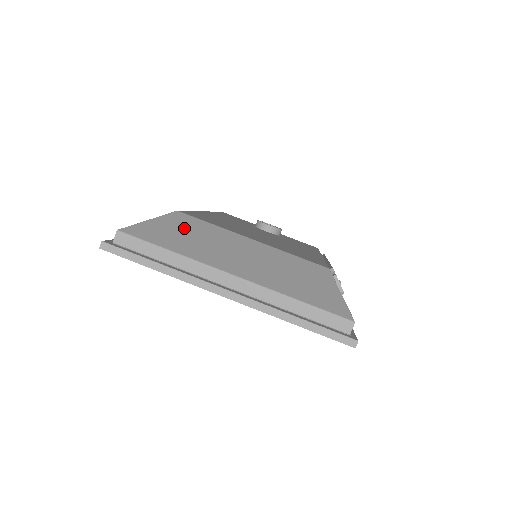
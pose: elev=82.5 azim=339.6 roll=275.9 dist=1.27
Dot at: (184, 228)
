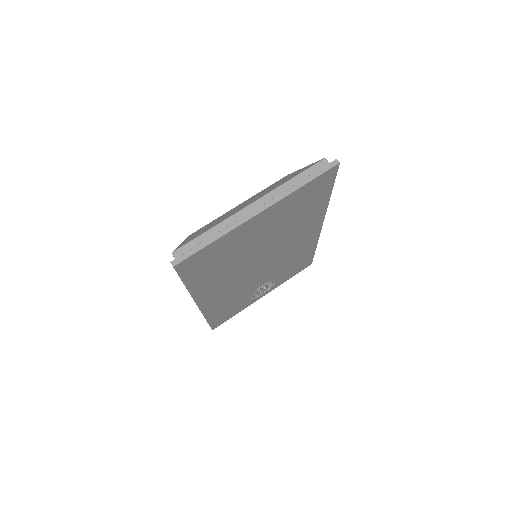
Dot at: (202, 229)
